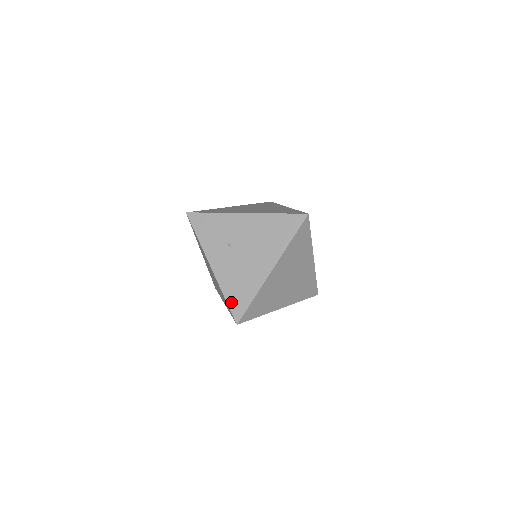
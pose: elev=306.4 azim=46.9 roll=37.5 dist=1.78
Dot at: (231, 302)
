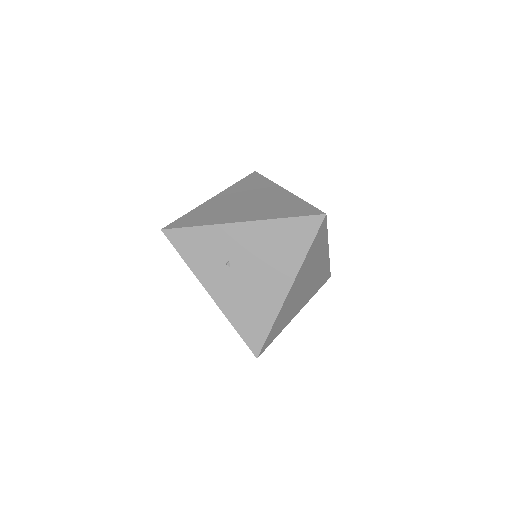
Dot at: (244, 334)
